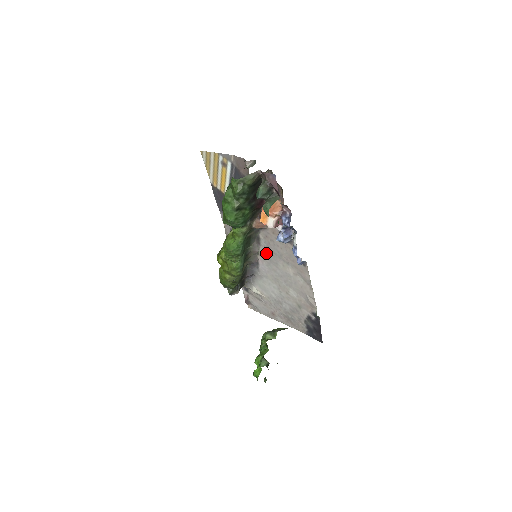
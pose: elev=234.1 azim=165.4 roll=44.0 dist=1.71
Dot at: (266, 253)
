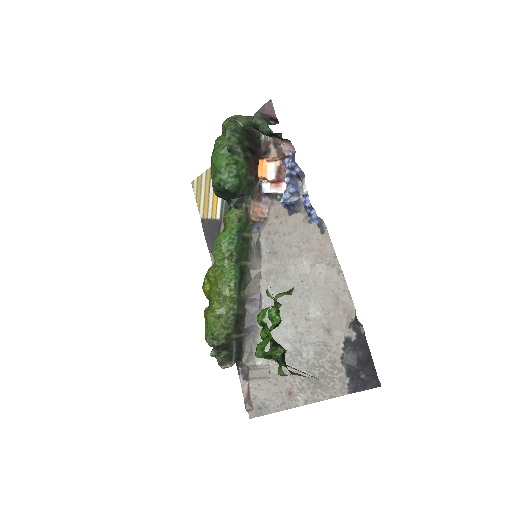
Dot at: (270, 265)
